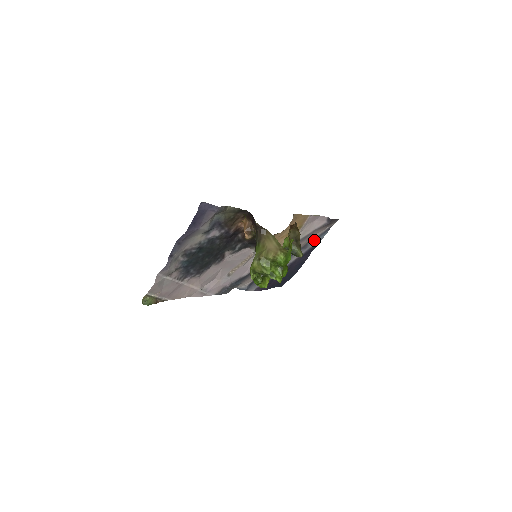
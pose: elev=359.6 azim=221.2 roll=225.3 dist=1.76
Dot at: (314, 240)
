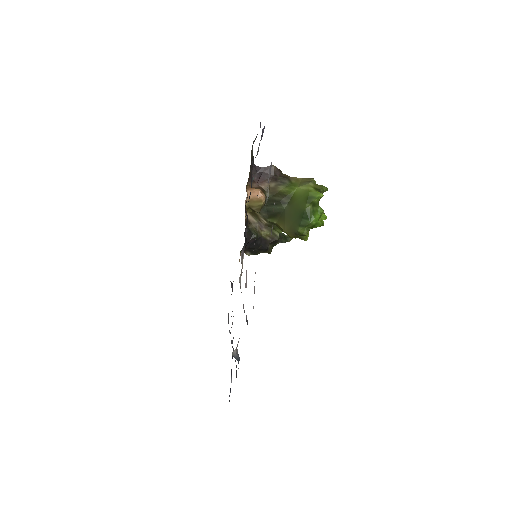
Dot at: occluded
